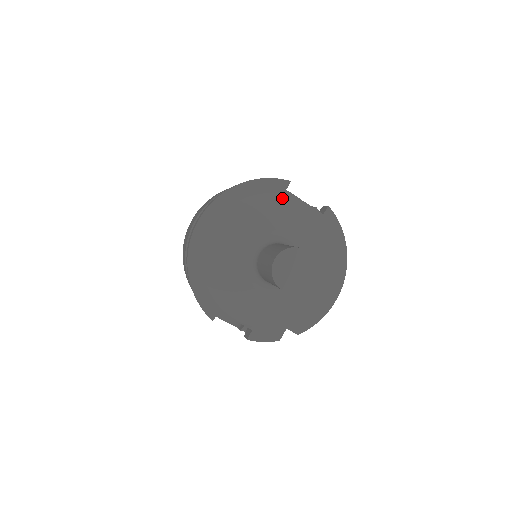
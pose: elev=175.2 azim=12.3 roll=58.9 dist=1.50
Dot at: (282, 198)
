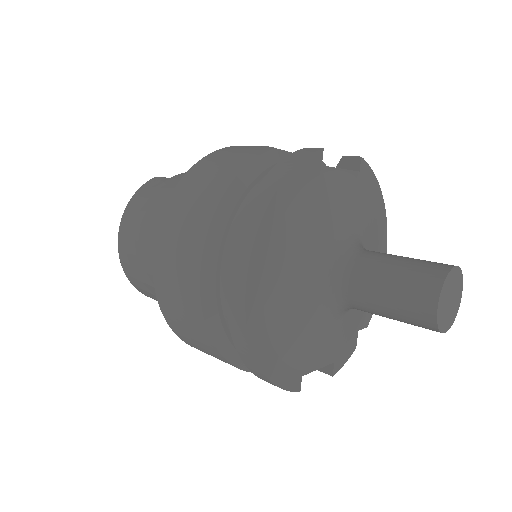
Dot at: (322, 181)
